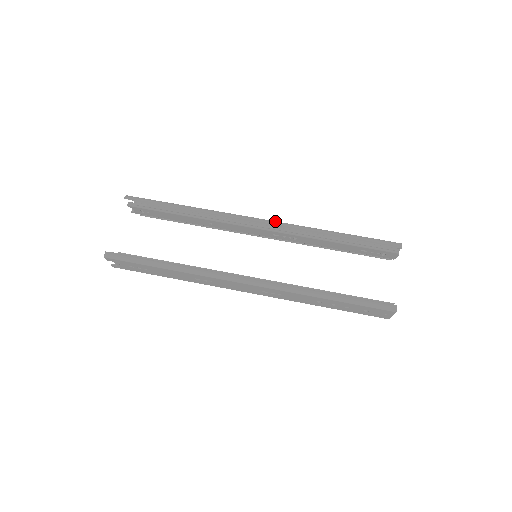
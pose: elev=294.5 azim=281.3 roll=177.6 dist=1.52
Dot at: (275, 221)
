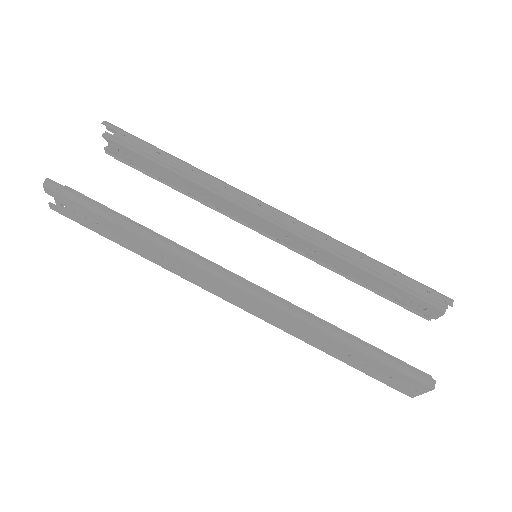
Dot at: occluded
